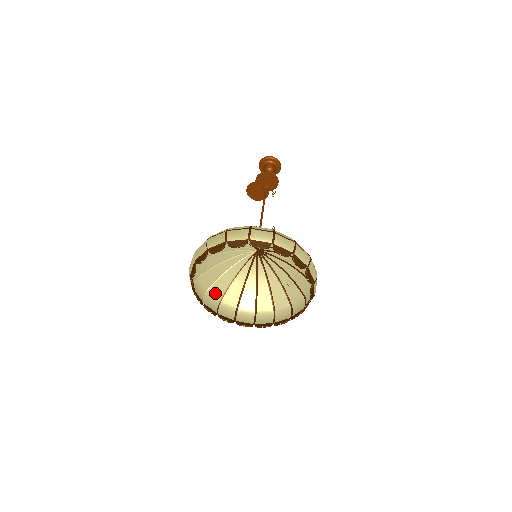
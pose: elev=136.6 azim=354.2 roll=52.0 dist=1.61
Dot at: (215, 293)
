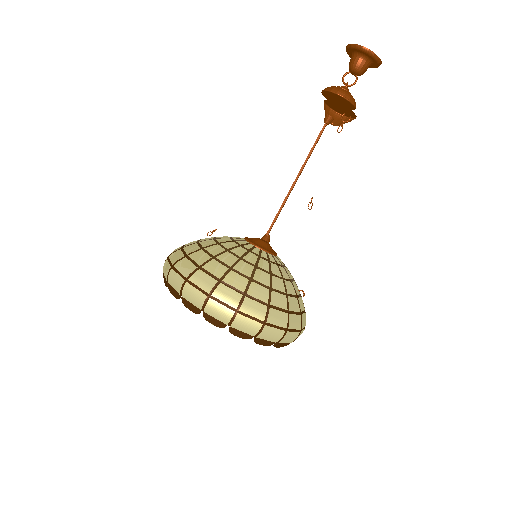
Dot at: occluded
